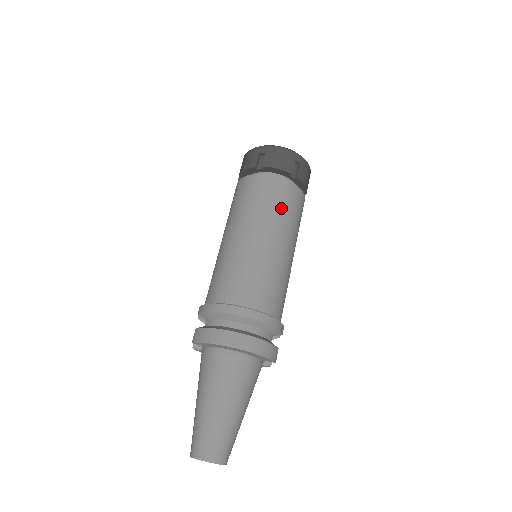
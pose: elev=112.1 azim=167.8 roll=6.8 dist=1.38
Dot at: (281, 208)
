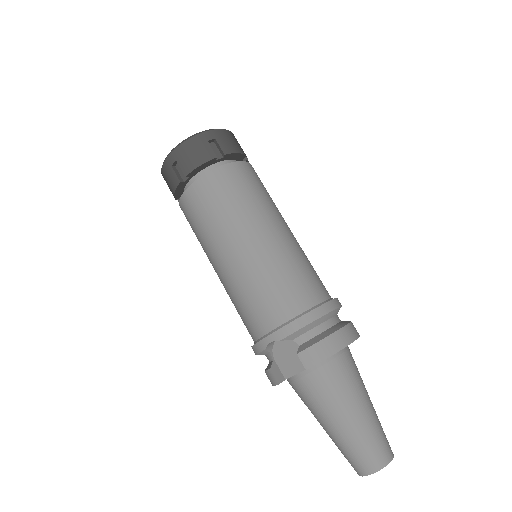
Dot at: (268, 193)
